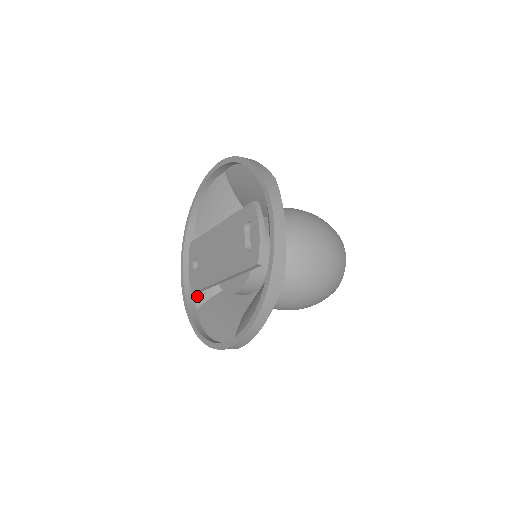
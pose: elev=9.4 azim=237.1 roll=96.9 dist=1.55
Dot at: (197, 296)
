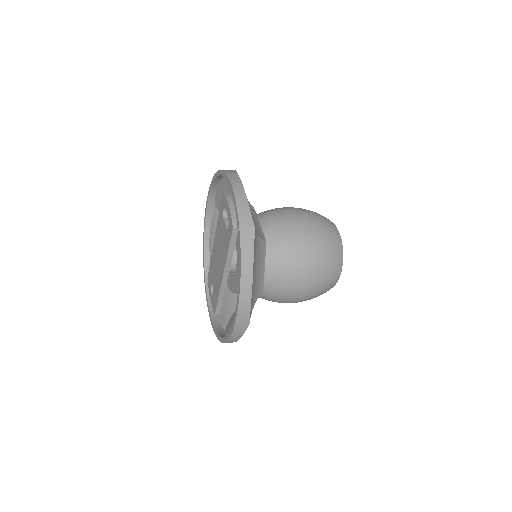
Dot at: (223, 320)
